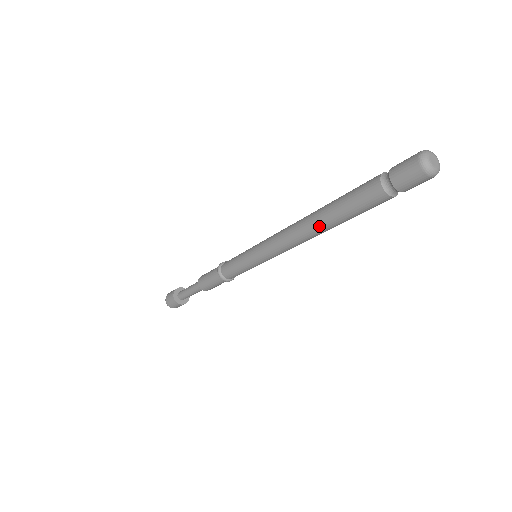
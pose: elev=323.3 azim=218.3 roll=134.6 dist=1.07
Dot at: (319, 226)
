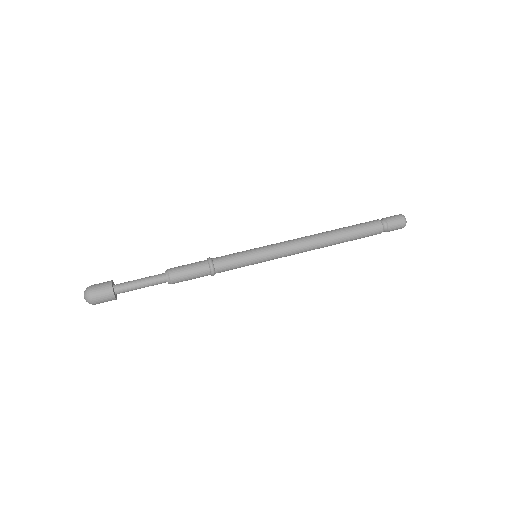
Dot at: (334, 244)
